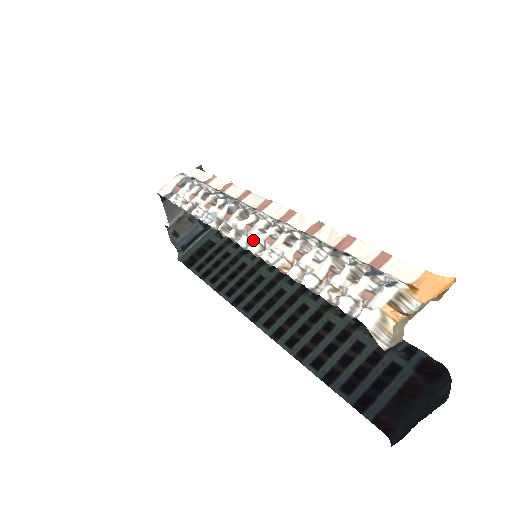
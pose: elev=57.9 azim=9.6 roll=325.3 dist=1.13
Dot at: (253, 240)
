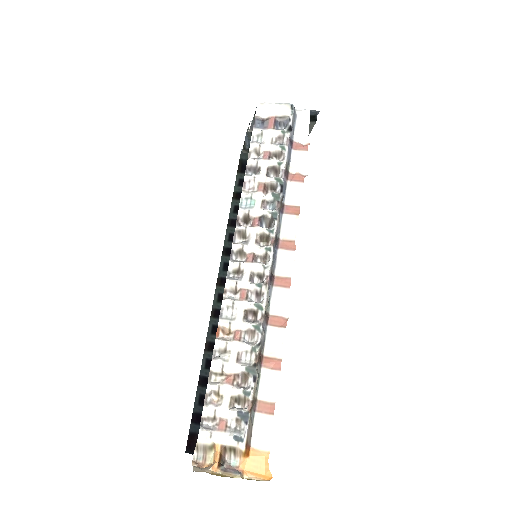
Dot at: (240, 274)
